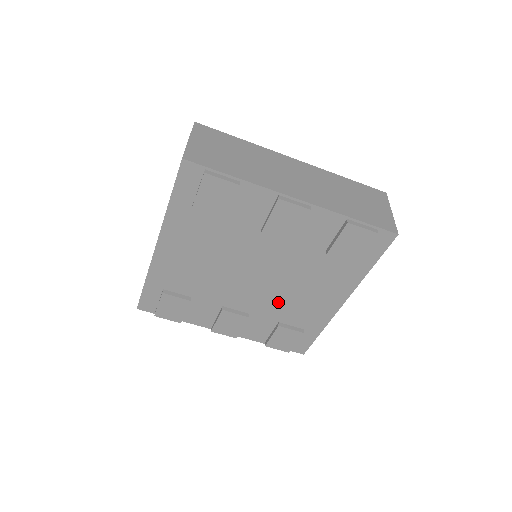
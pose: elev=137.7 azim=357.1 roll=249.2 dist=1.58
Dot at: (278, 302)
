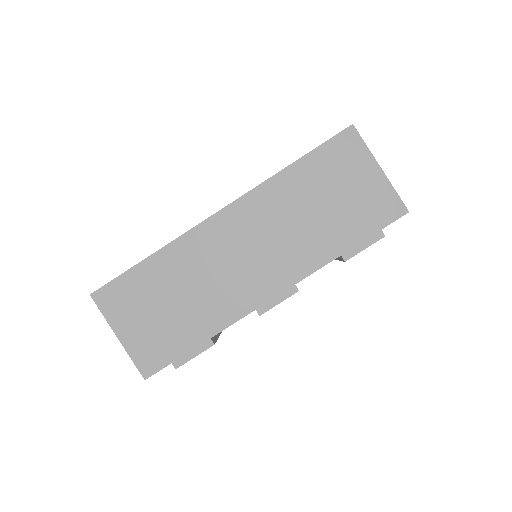
Dot at: occluded
